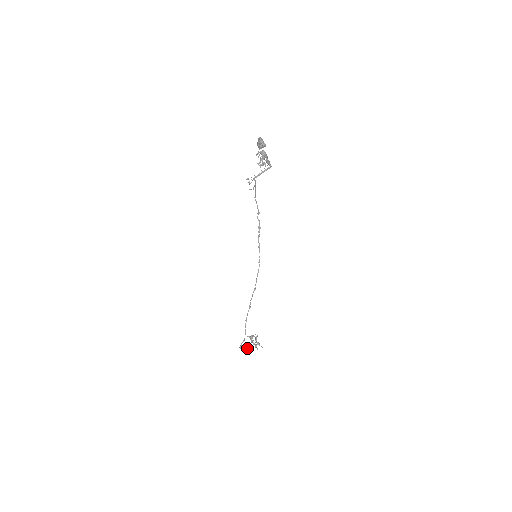
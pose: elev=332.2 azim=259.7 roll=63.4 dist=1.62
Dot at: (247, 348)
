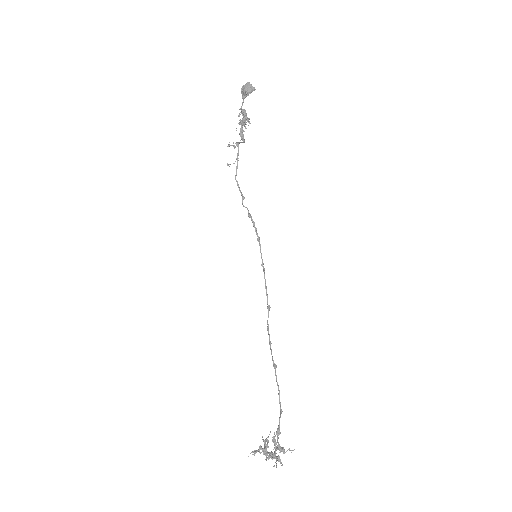
Dot at: (275, 453)
